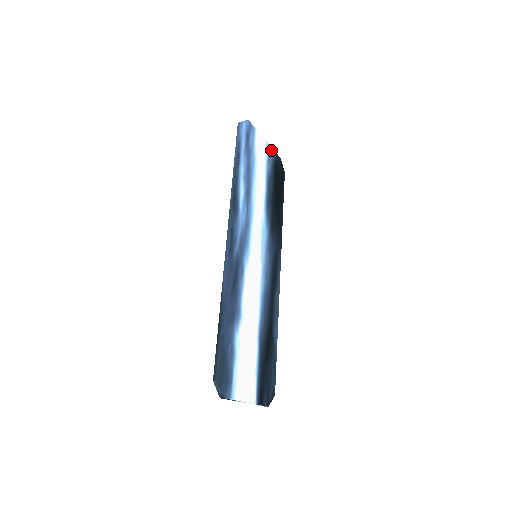
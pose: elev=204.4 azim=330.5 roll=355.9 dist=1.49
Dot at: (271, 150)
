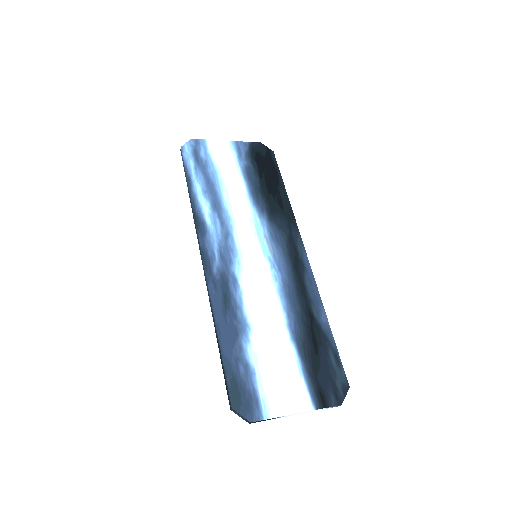
Dot at: (240, 144)
